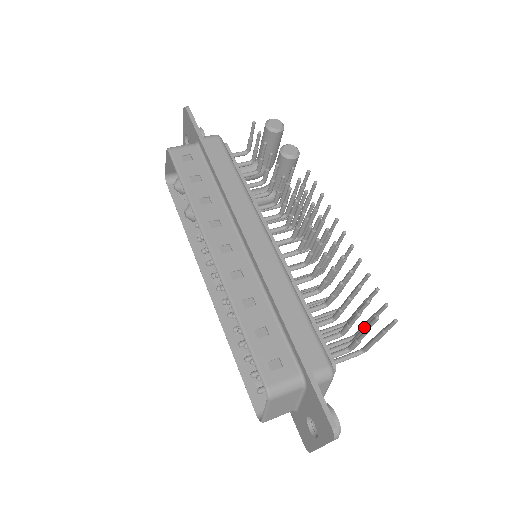
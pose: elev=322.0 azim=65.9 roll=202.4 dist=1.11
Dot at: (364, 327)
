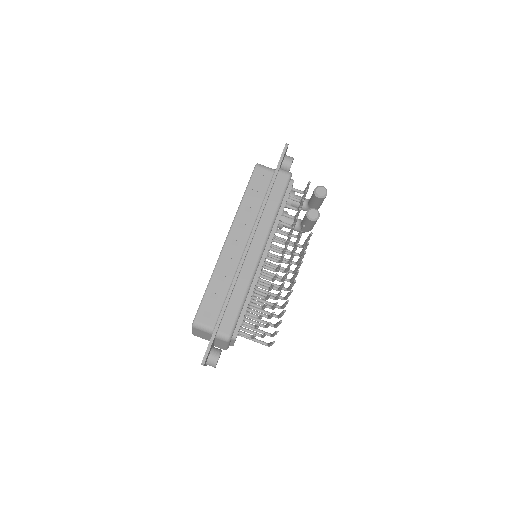
Dot at: occluded
